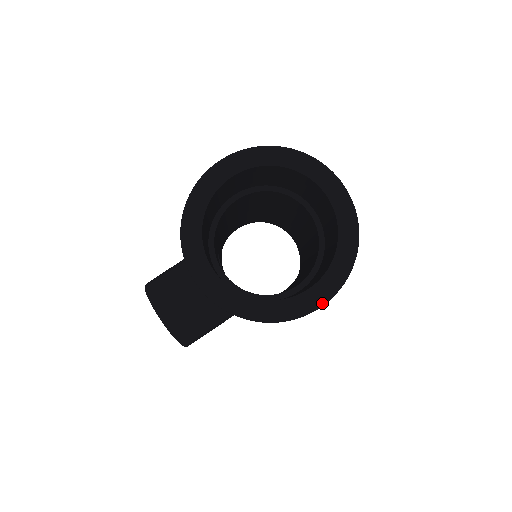
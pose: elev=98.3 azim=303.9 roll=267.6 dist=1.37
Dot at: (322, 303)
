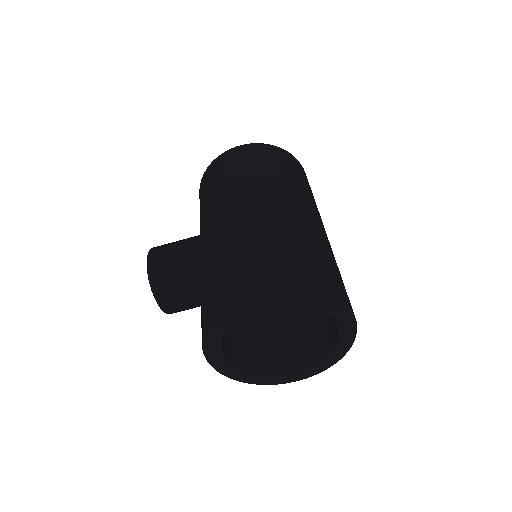
Dot at: occluded
